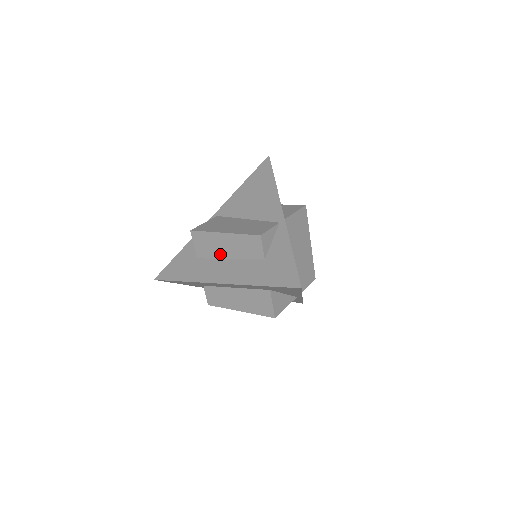
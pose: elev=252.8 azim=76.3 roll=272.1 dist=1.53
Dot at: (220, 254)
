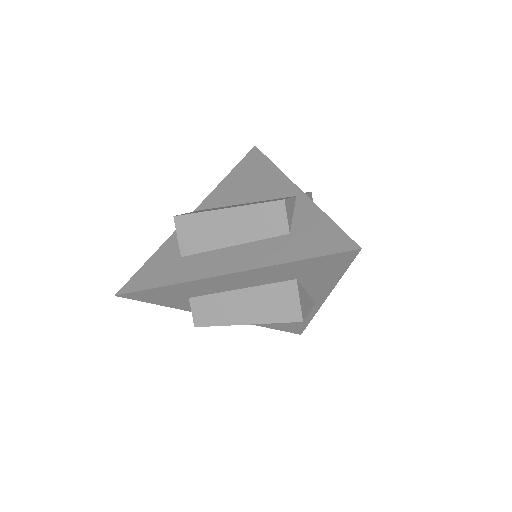
Dot at: (219, 242)
